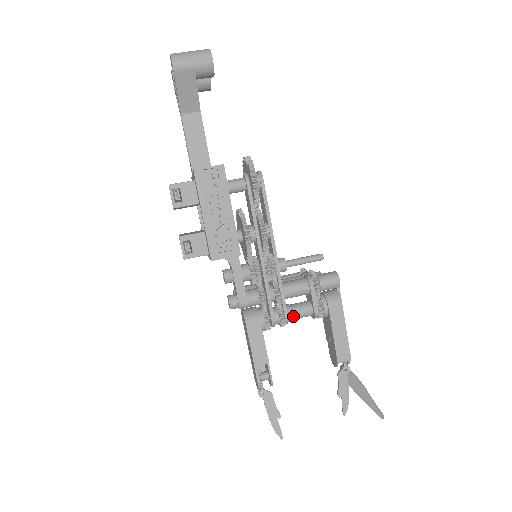
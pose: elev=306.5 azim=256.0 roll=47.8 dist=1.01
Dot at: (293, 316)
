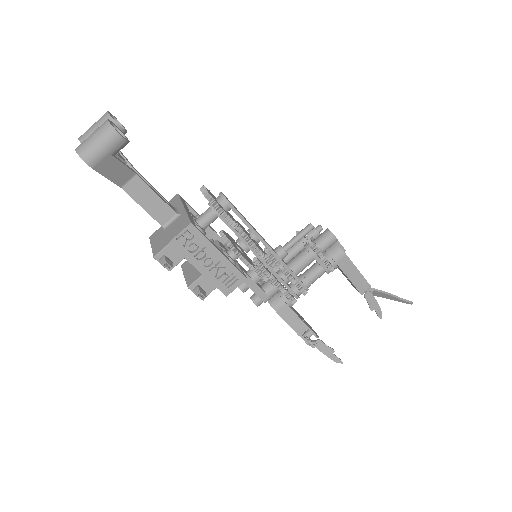
Dot at: (310, 283)
